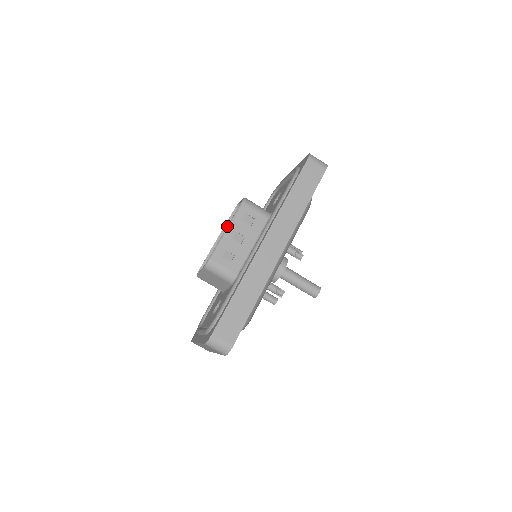
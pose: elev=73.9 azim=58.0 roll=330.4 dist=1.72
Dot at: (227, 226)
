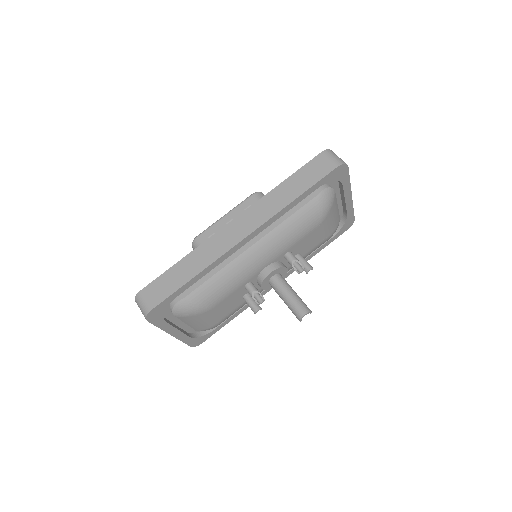
Dot at: (228, 212)
